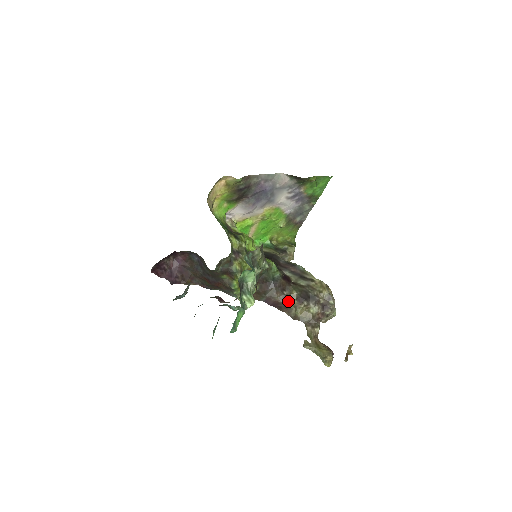
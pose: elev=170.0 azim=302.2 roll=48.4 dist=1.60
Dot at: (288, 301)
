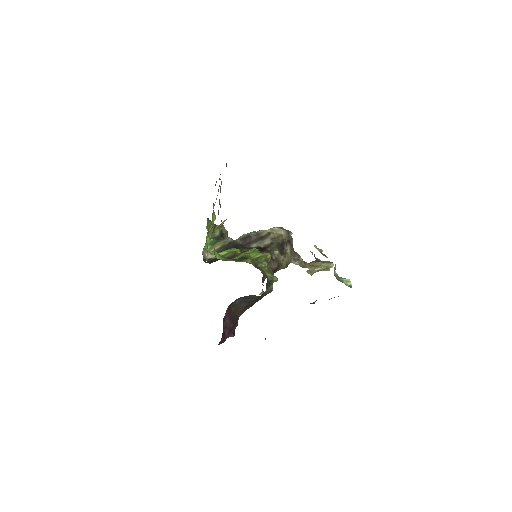
Dot at: (279, 261)
